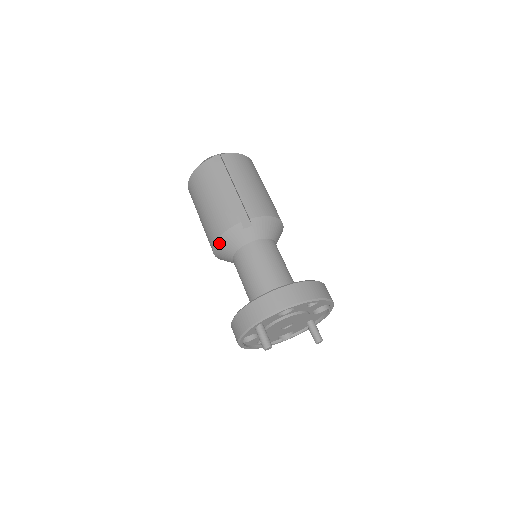
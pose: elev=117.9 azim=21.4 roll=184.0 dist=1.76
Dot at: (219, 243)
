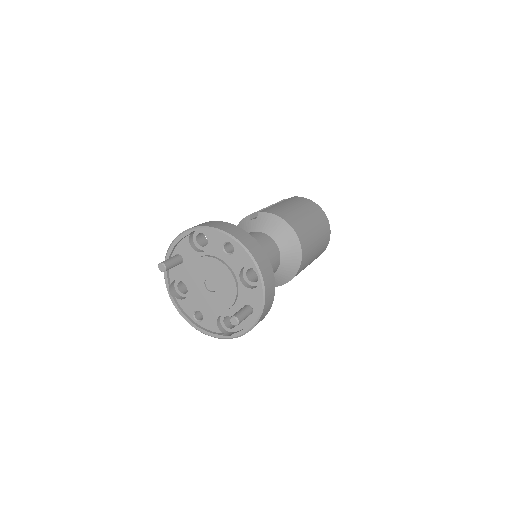
Dot at: occluded
